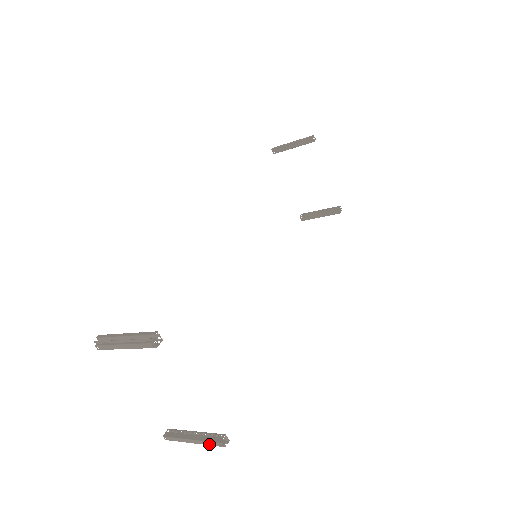
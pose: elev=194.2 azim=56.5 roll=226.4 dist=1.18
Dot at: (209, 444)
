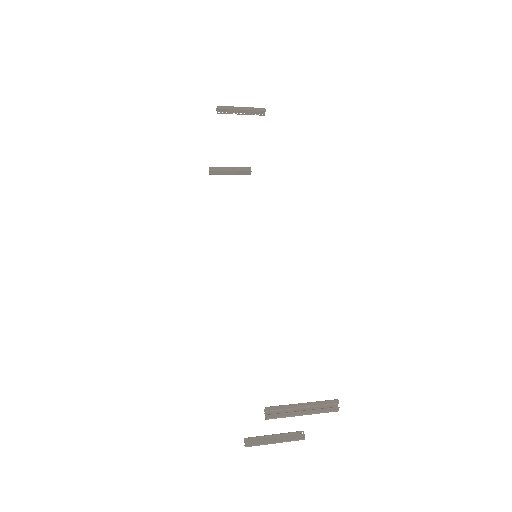
Dot at: occluded
